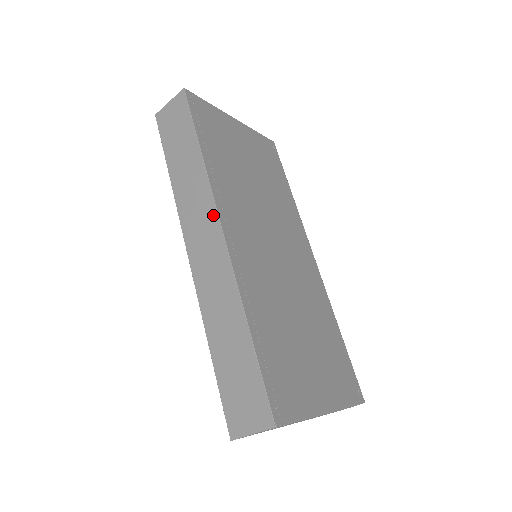
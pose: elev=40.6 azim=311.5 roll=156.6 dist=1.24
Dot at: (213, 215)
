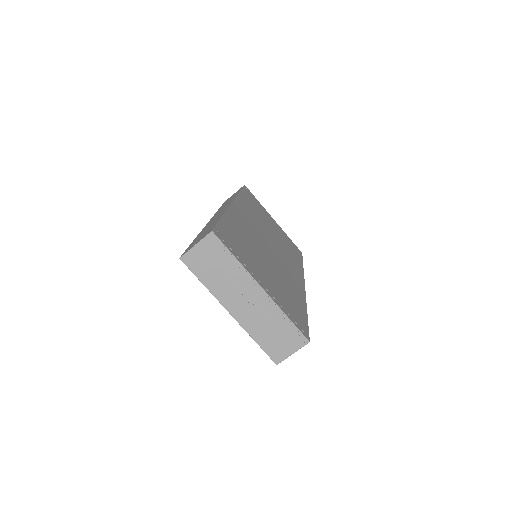
Dot at: occluded
